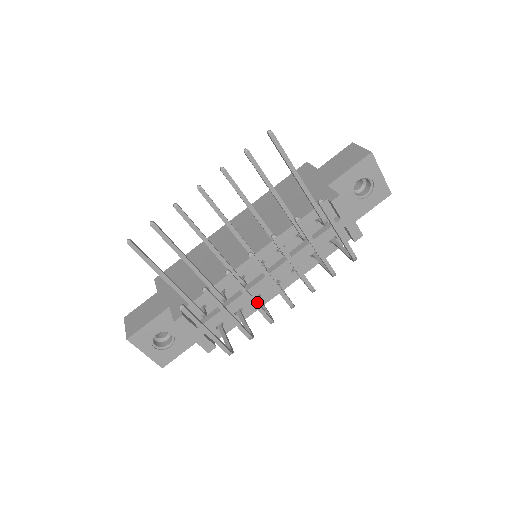
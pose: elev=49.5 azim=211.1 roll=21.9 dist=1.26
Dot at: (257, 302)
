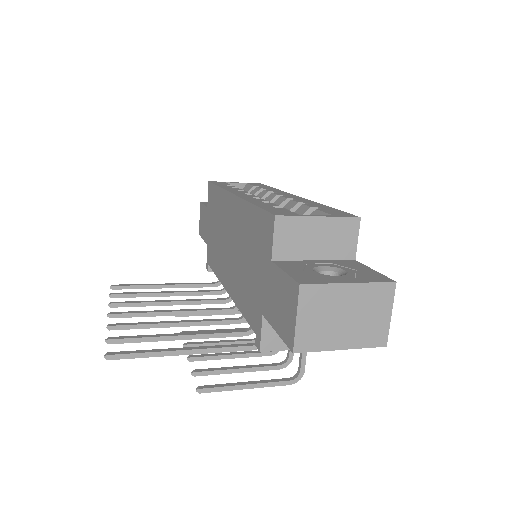
Dot at: occluded
